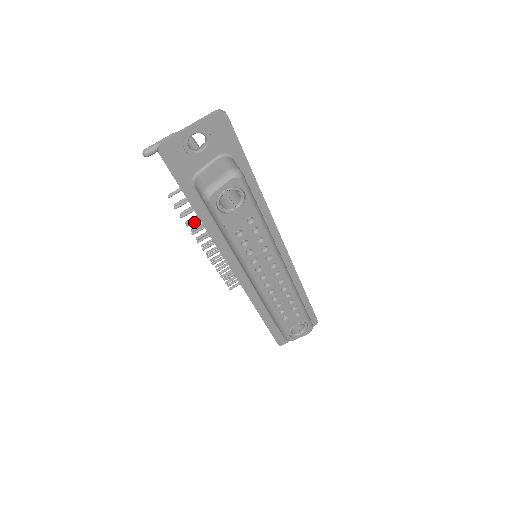
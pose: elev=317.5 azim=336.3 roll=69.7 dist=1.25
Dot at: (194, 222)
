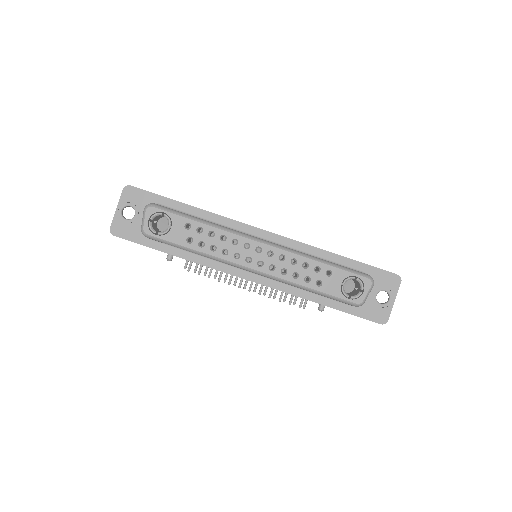
Dot at: (211, 272)
